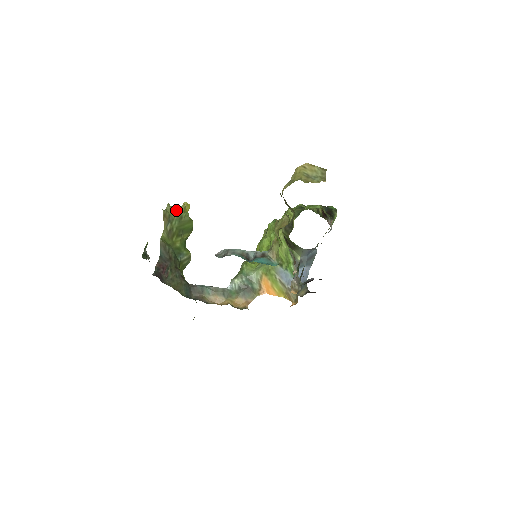
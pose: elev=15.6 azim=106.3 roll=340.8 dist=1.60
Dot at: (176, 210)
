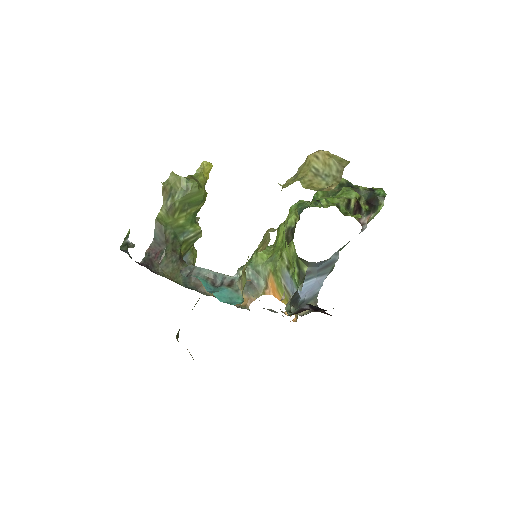
Dot at: (181, 180)
